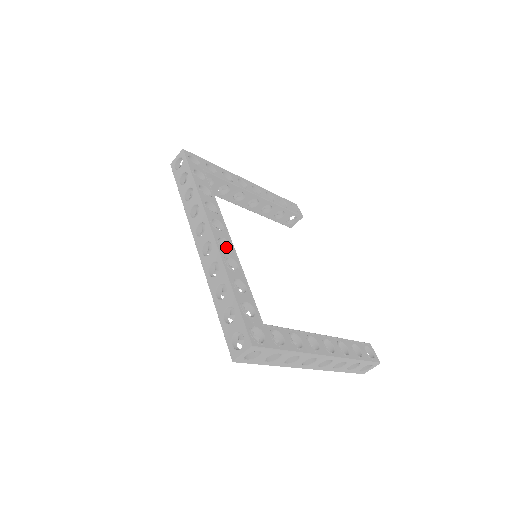
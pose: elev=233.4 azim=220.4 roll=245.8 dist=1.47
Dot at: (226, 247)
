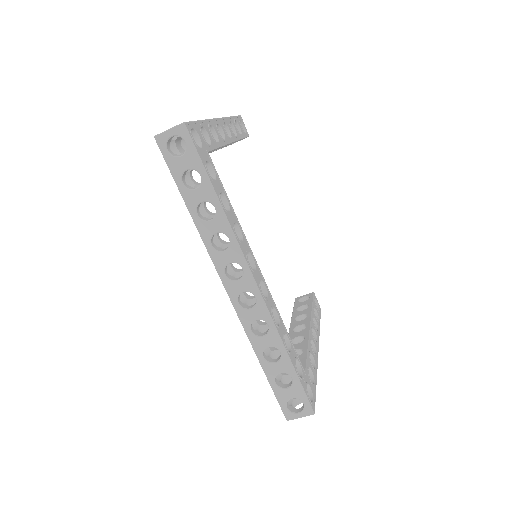
Dot at: occluded
